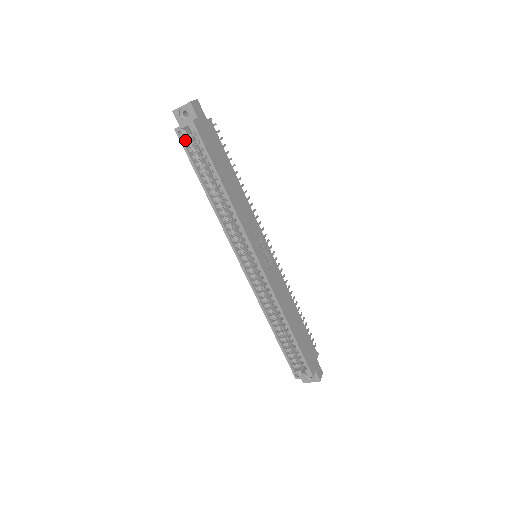
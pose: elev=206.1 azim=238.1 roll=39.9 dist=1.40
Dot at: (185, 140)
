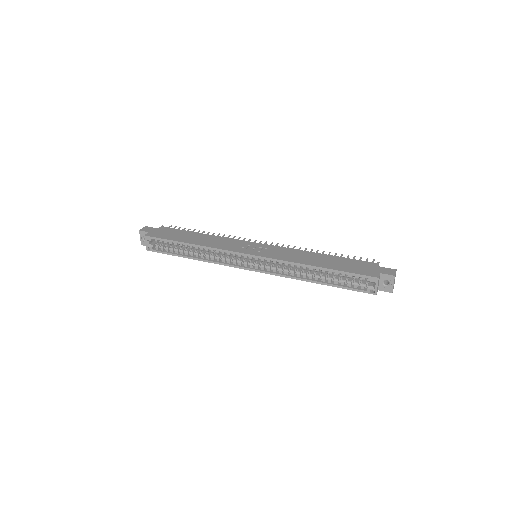
Dot at: (156, 249)
